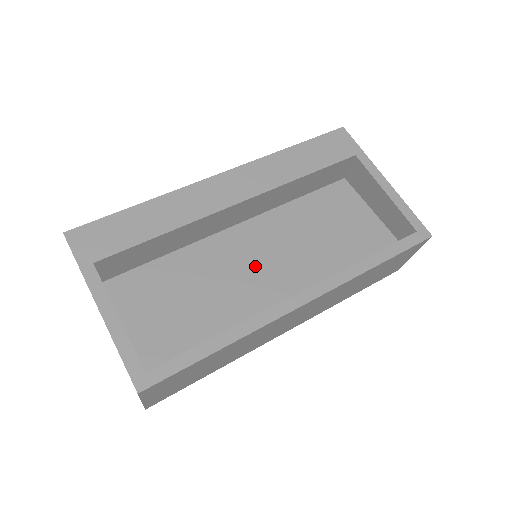
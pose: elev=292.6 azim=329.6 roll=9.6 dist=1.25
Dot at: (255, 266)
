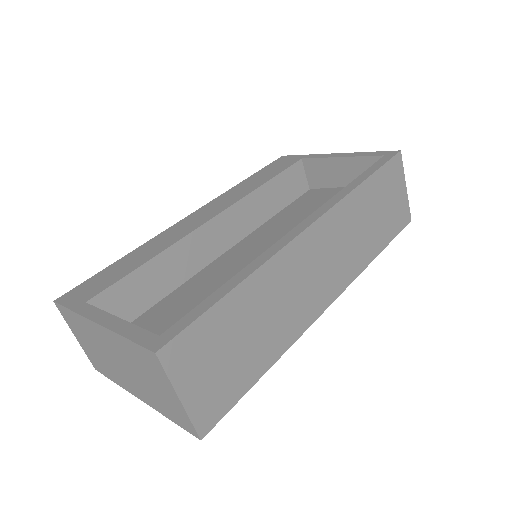
Dot at: occluded
